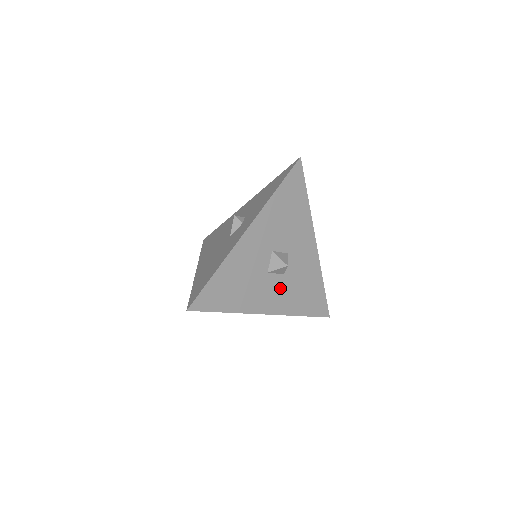
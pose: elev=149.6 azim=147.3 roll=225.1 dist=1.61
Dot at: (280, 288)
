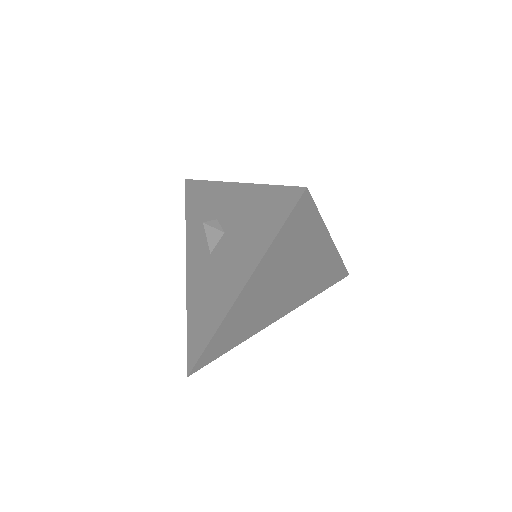
Dot at: occluded
